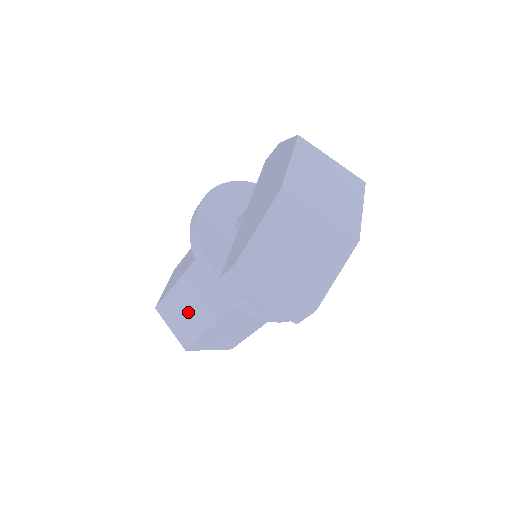
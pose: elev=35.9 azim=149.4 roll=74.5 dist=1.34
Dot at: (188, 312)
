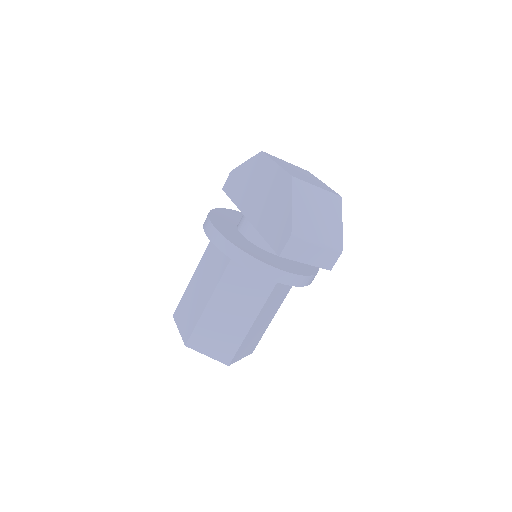
Dot at: (225, 326)
